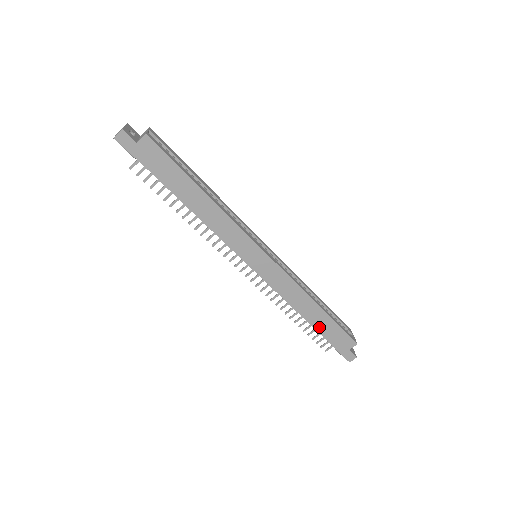
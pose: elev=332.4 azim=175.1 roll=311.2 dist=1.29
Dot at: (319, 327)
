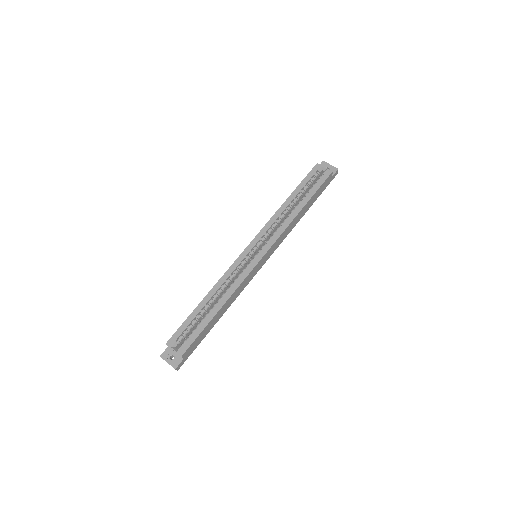
Dot at: (311, 204)
